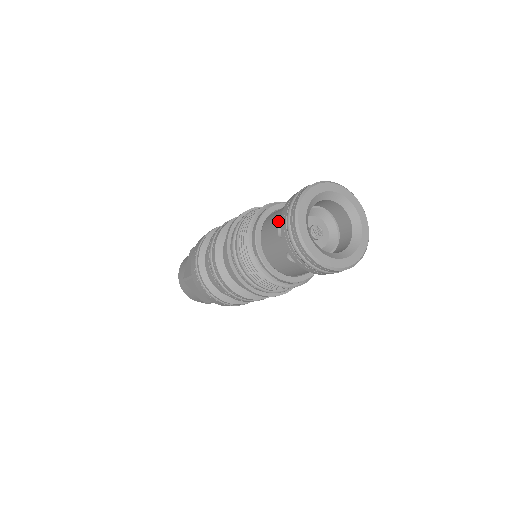
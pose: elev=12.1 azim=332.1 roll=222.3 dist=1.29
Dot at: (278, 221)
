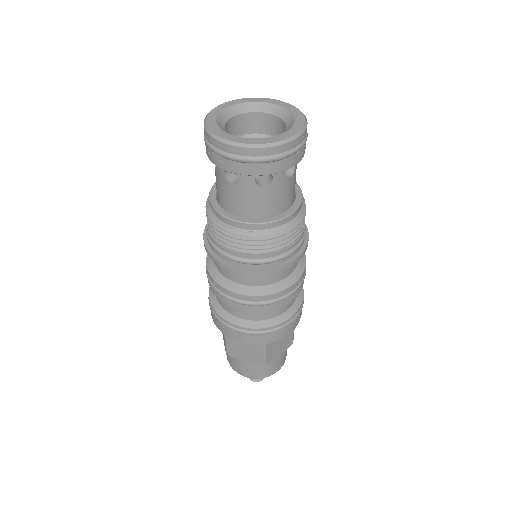
Dot at: occluded
